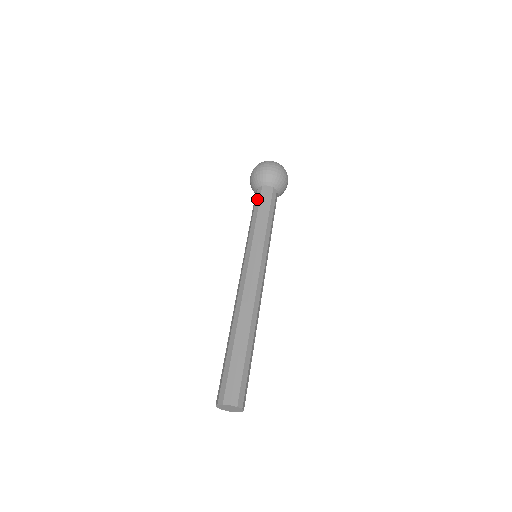
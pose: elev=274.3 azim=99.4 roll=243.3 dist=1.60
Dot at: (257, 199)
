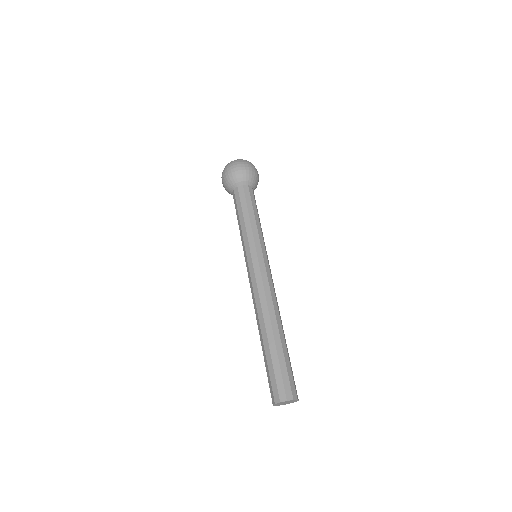
Dot at: (235, 204)
